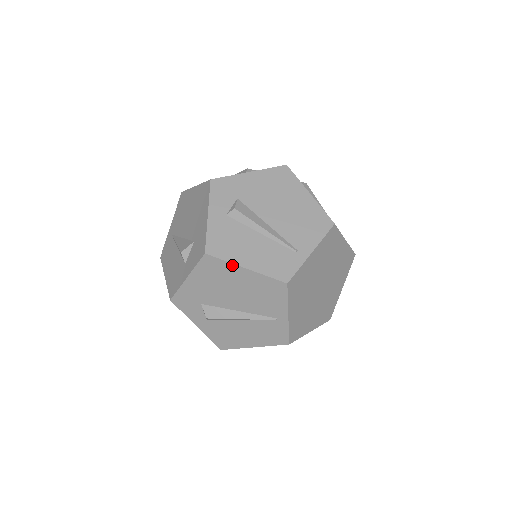
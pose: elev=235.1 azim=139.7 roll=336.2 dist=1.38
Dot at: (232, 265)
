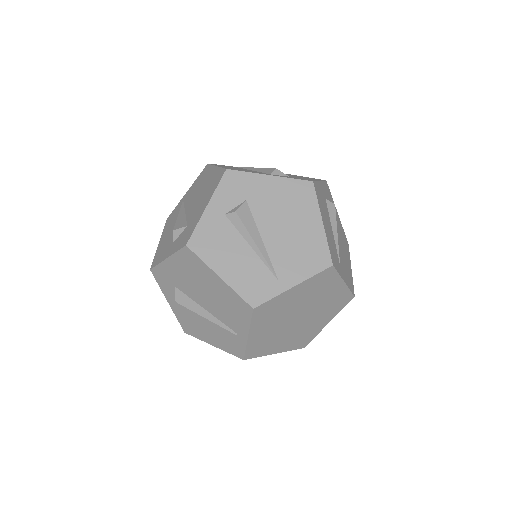
Dot at: (204, 341)
